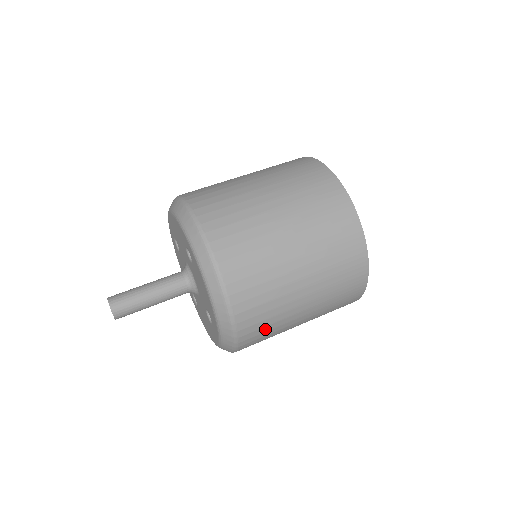
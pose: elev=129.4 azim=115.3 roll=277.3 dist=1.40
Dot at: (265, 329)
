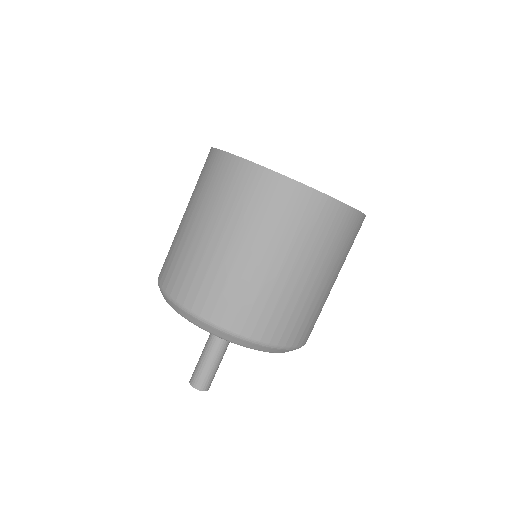
Dot at: (311, 321)
